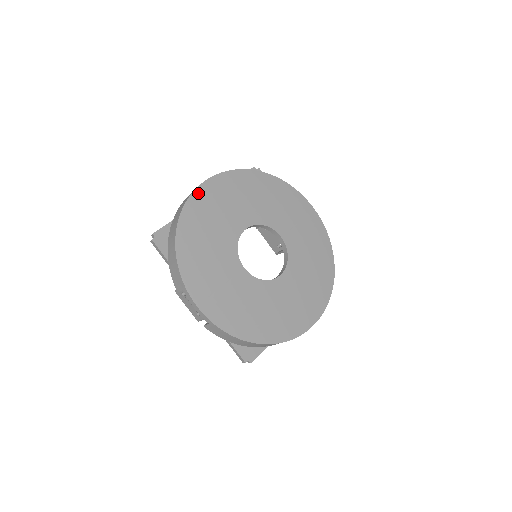
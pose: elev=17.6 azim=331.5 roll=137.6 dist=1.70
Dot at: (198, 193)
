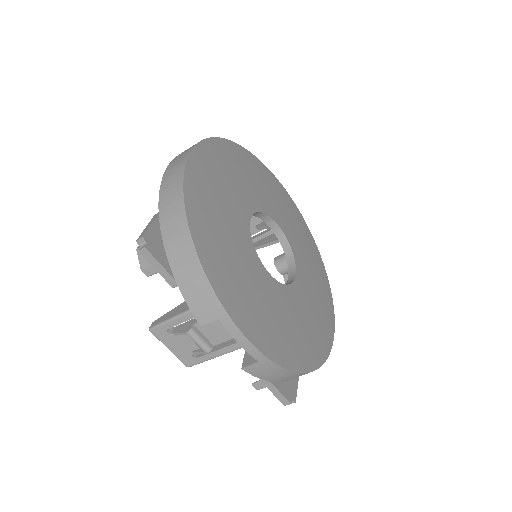
Dot at: (191, 168)
